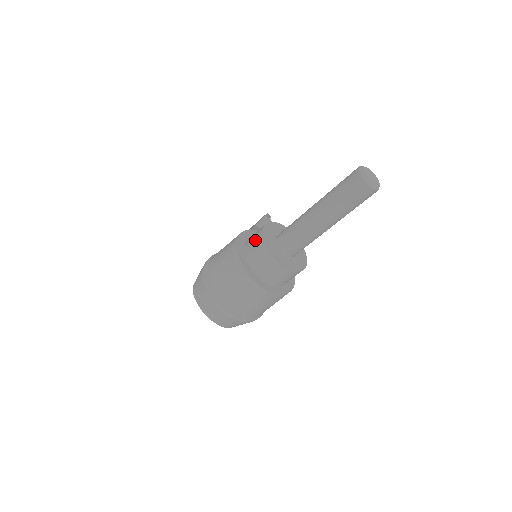
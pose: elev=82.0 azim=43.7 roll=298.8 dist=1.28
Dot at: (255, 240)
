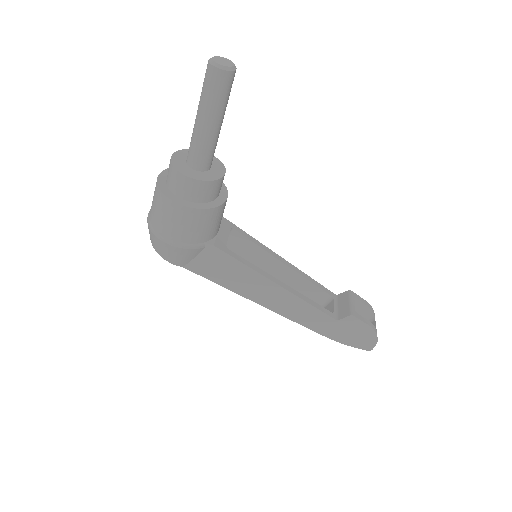
Dot at: occluded
